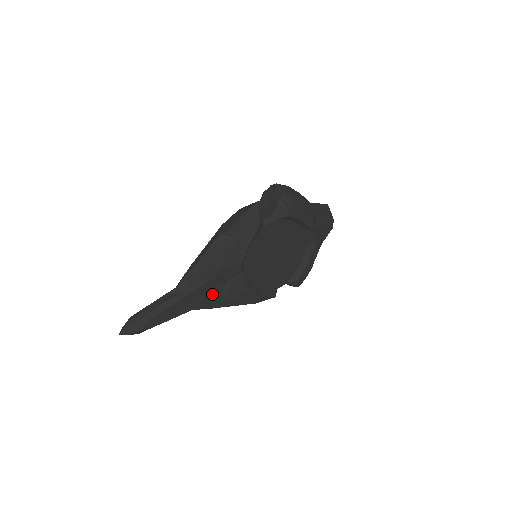
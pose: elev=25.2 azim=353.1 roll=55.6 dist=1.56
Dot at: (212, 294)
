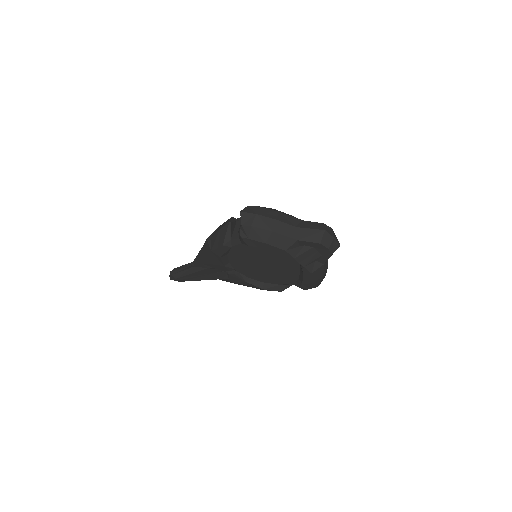
Dot at: (218, 275)
